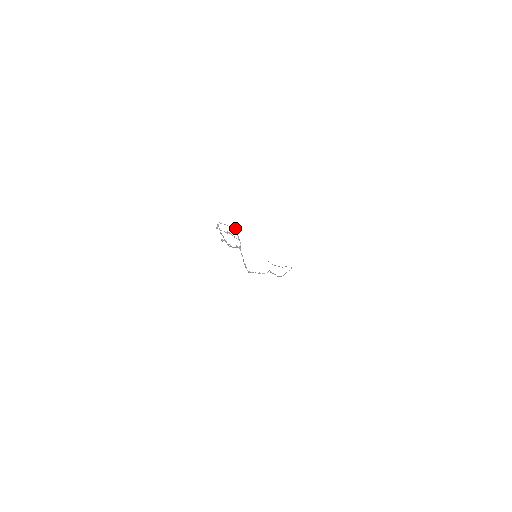
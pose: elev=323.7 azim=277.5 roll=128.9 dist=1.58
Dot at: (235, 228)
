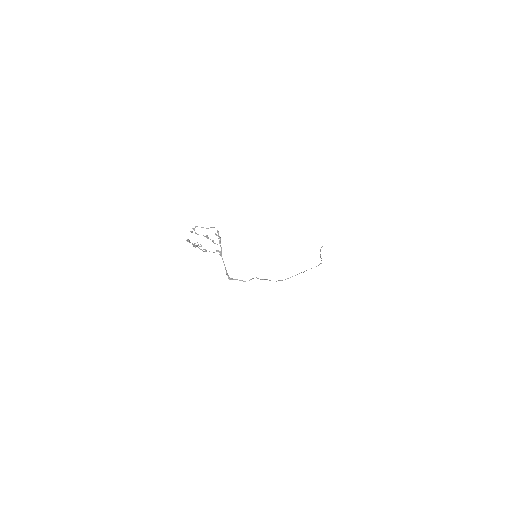
Dot at: (217, 231)
